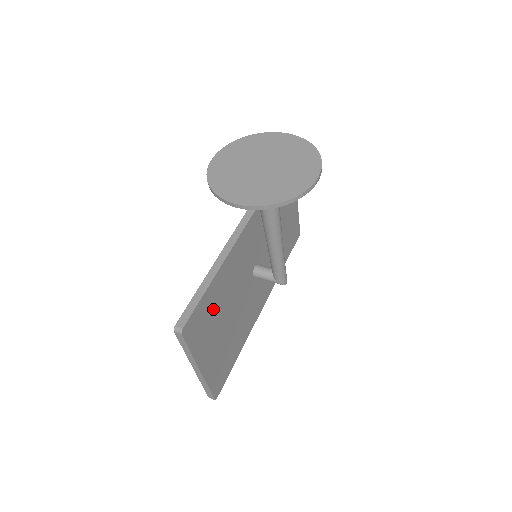
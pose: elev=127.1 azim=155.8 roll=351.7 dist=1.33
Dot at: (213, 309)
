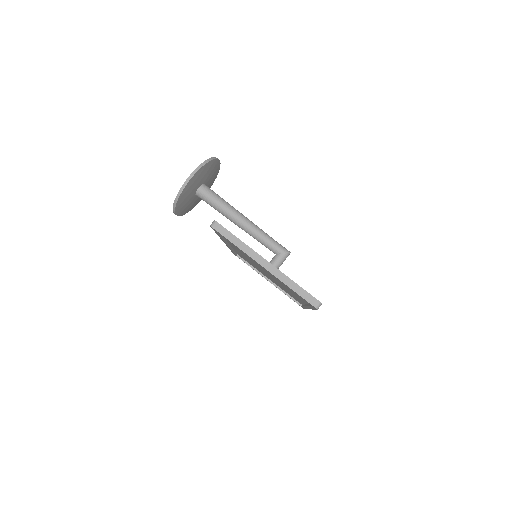
Dot at: occluded
